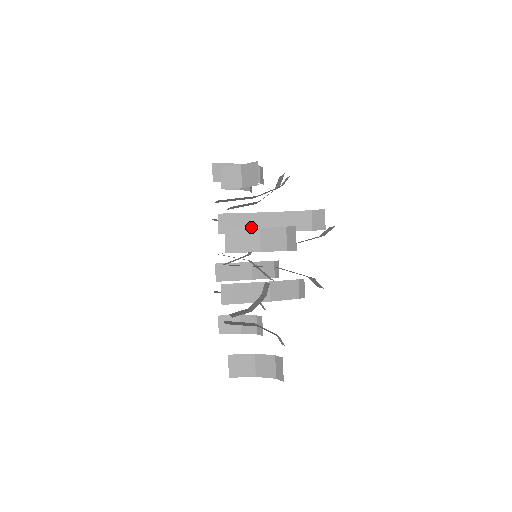
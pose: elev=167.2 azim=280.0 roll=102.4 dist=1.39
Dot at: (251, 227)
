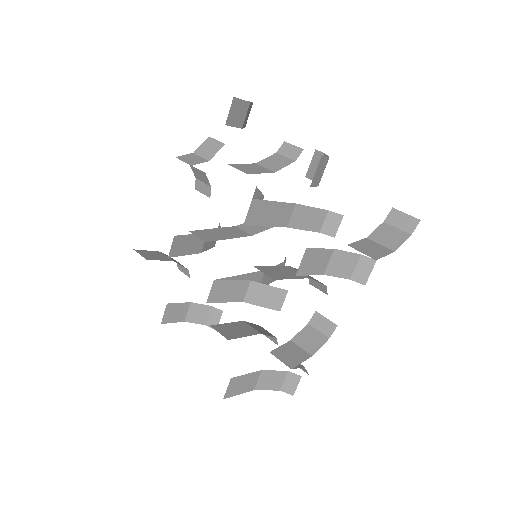
Dot at: (229, 235)
